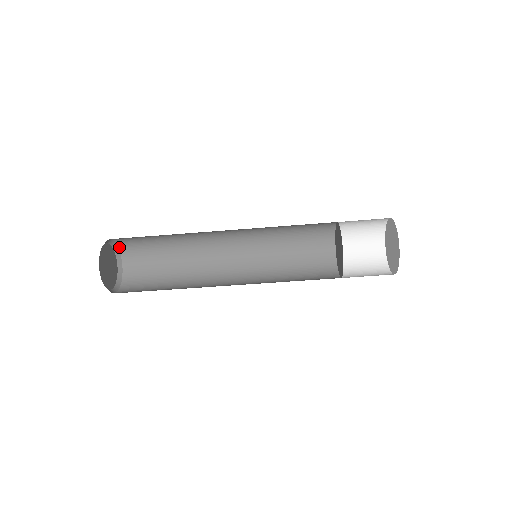
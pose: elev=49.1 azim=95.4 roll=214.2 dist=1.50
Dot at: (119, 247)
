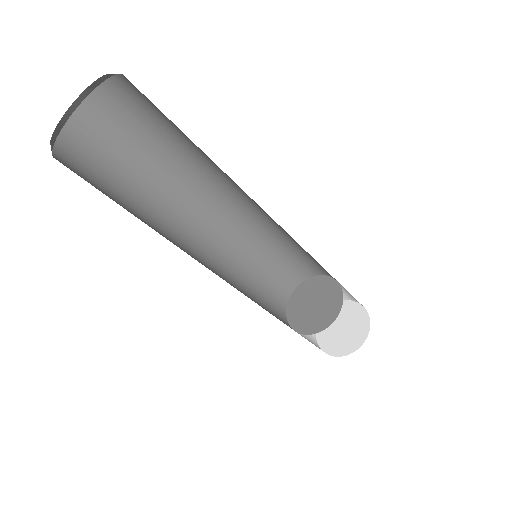
Dot at: (87, 98)
